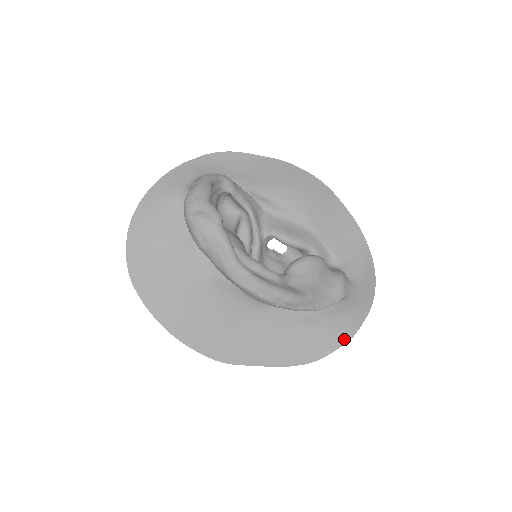
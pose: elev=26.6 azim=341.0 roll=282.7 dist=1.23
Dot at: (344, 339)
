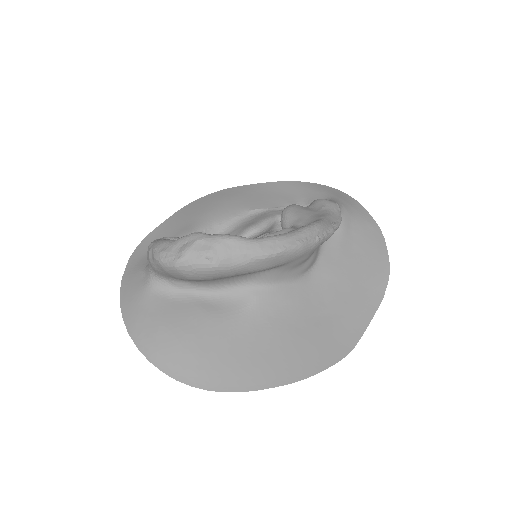
Dot at: (379, 236)
